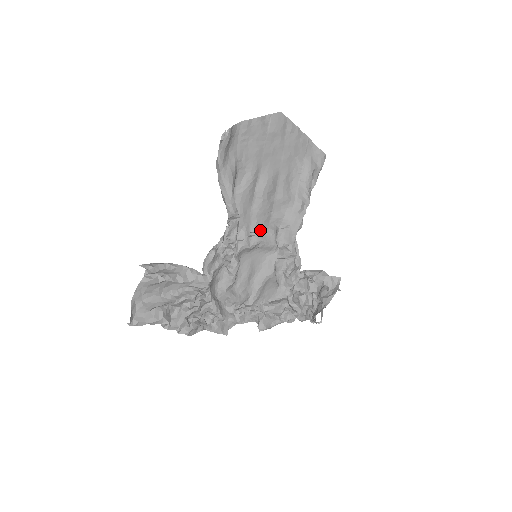
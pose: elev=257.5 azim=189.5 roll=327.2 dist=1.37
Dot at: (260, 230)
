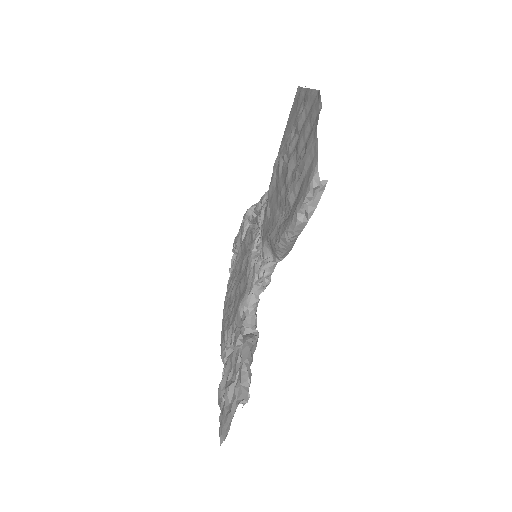
Dot at: occluded
